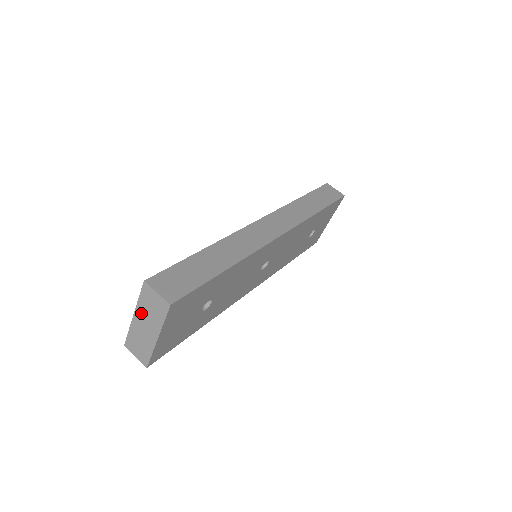
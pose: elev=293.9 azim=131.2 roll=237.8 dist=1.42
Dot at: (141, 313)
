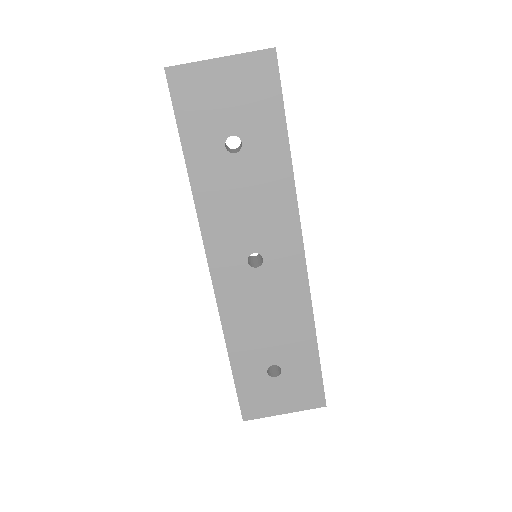
Dot at: occluded
